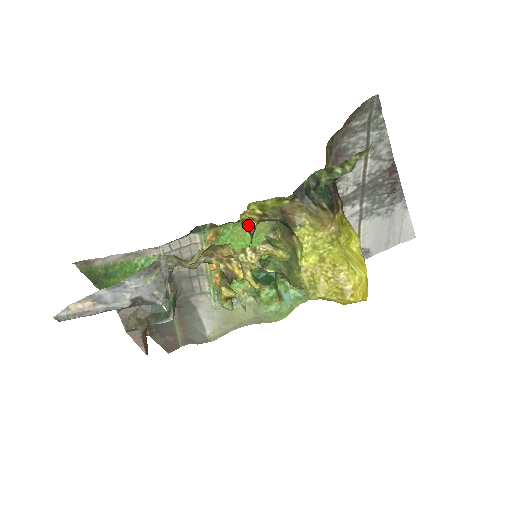
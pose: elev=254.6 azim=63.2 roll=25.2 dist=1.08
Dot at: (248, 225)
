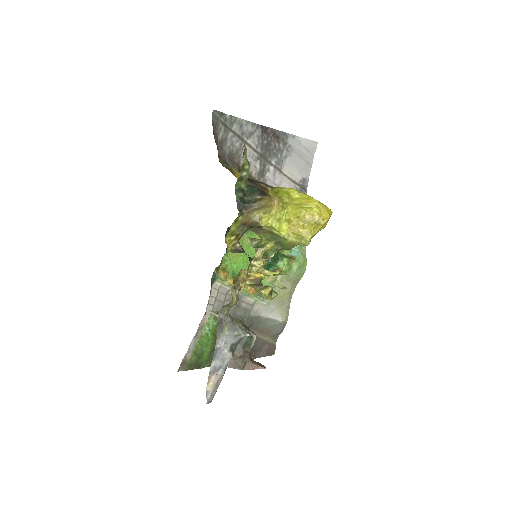
Dot at: (236, 249)
